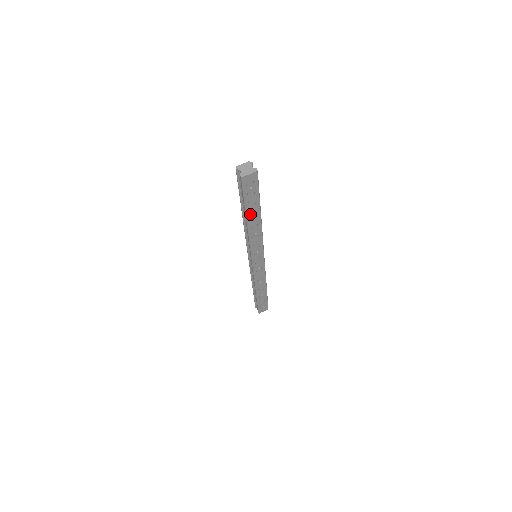
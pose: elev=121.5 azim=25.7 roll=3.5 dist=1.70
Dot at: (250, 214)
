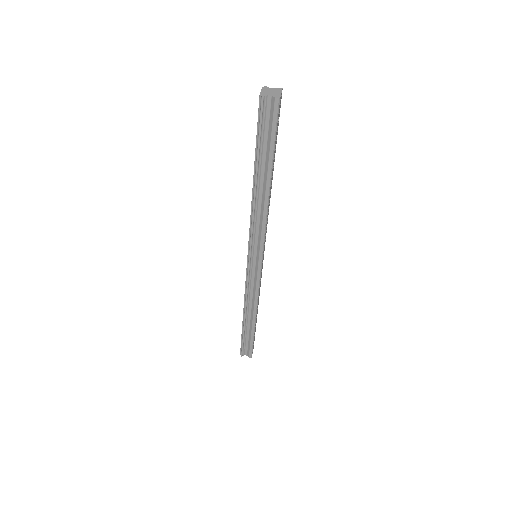
Dot at: (272, 170)
